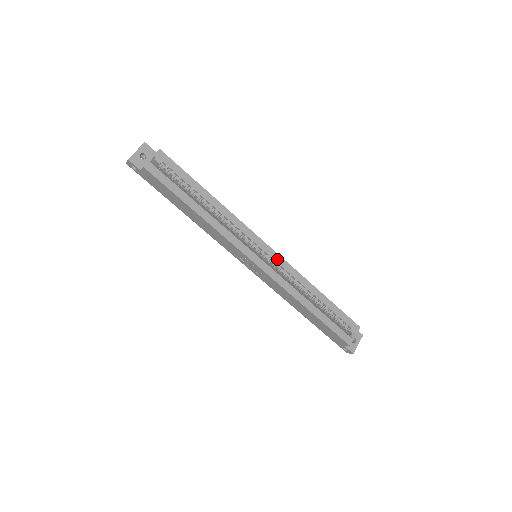
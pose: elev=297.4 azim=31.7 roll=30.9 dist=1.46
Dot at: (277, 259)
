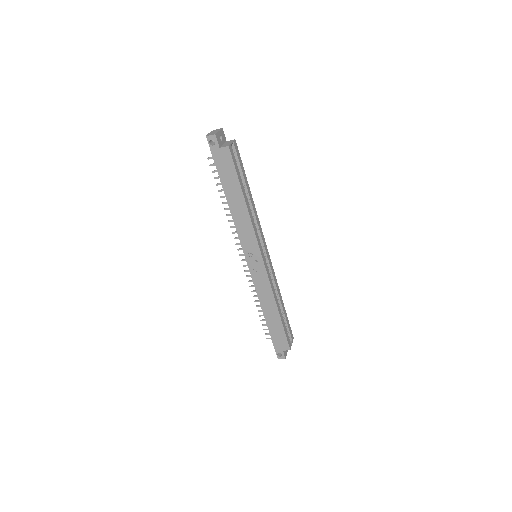
Dot at: (270, 263)
